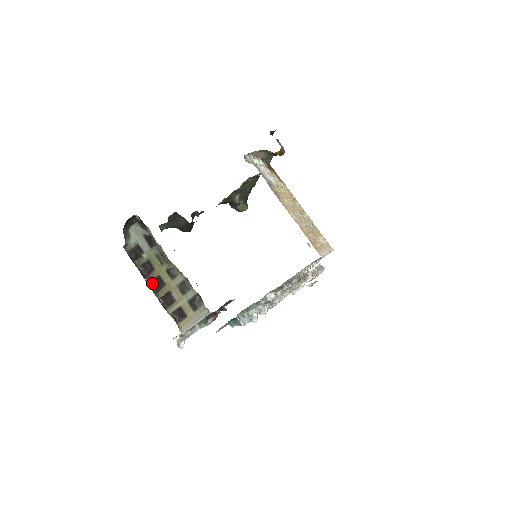
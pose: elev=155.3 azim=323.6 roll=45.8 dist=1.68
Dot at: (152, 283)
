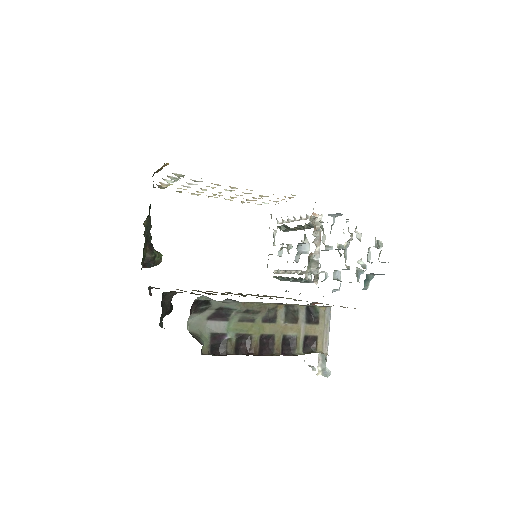
Dot at: (261, 351)
